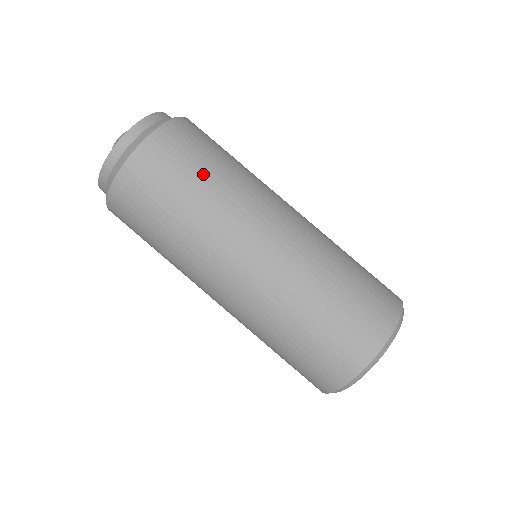
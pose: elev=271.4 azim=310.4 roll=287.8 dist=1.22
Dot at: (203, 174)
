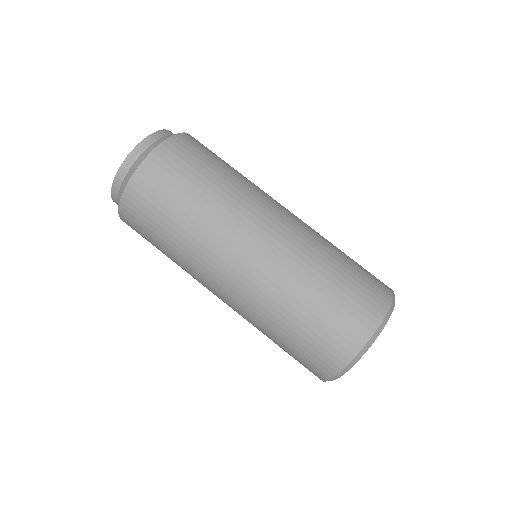
Dot at: (214, 172)
